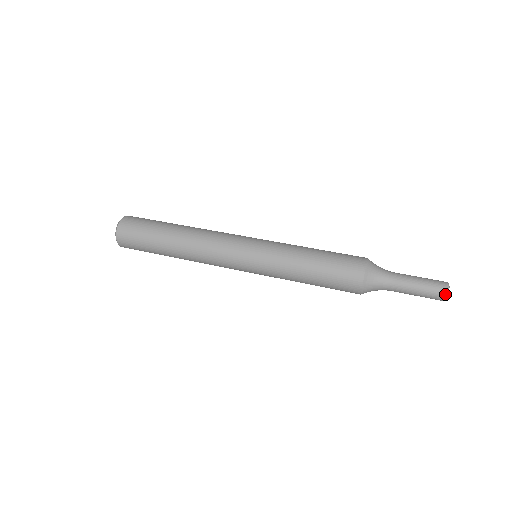
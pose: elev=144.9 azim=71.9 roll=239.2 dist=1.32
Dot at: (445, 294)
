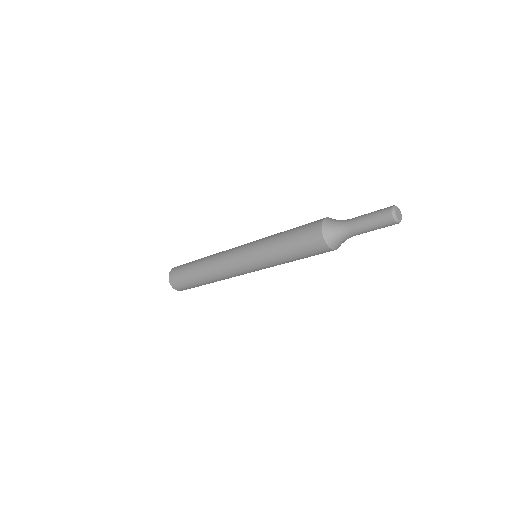
Dot at: (393, 206)
